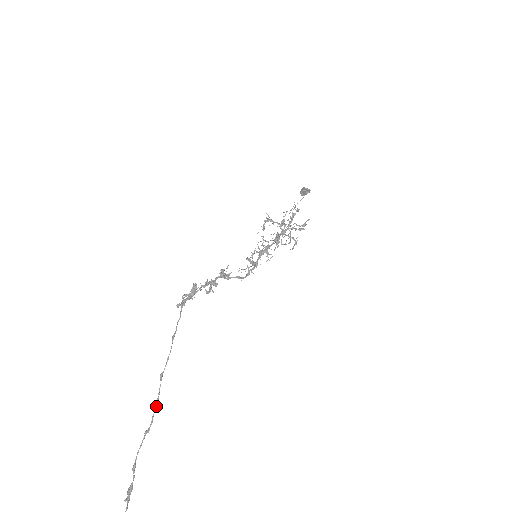
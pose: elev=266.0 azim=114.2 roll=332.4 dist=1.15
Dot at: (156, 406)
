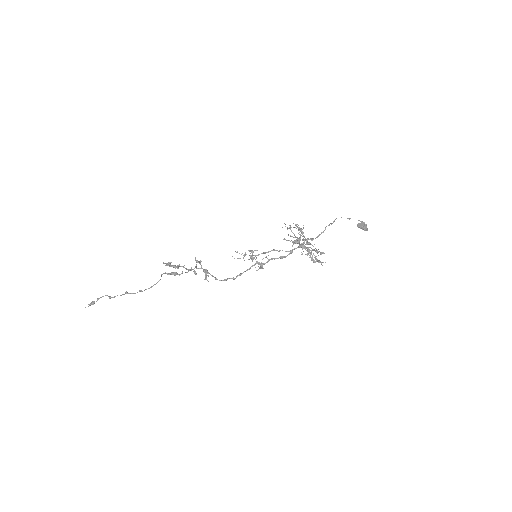
Dot at: occluded
